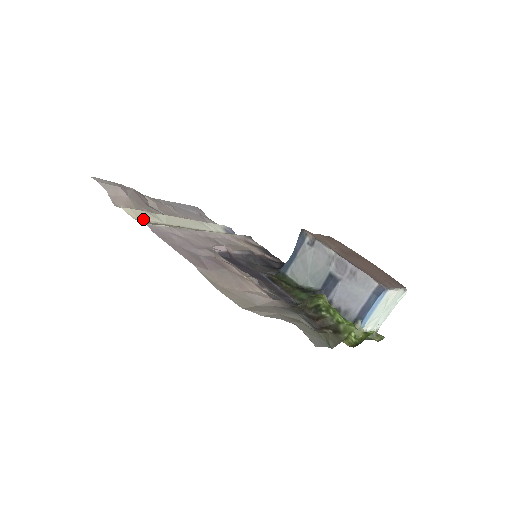
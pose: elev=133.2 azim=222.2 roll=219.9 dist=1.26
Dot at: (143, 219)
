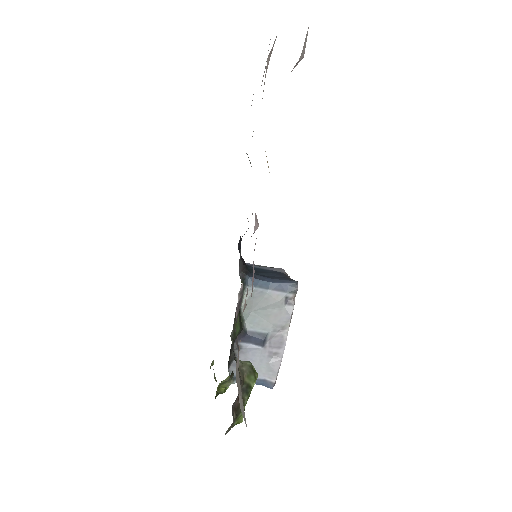
Dot at: occluded
